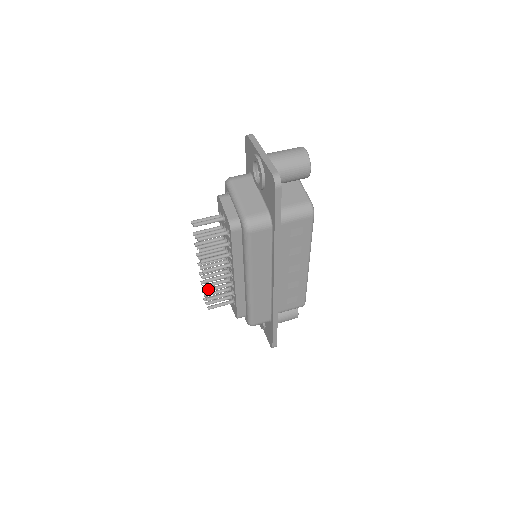
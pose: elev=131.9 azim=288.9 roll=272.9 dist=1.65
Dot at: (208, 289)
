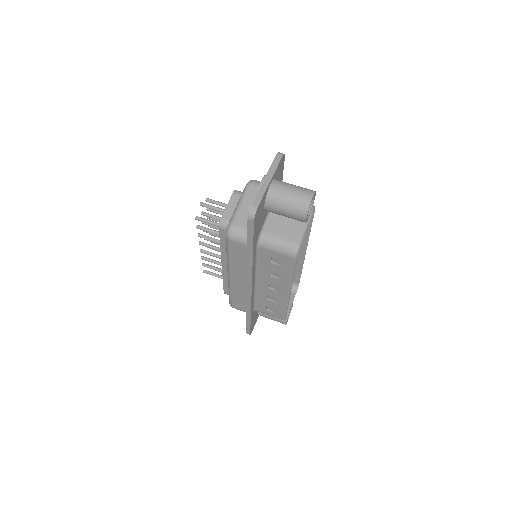
Dot at: (204, 258)
